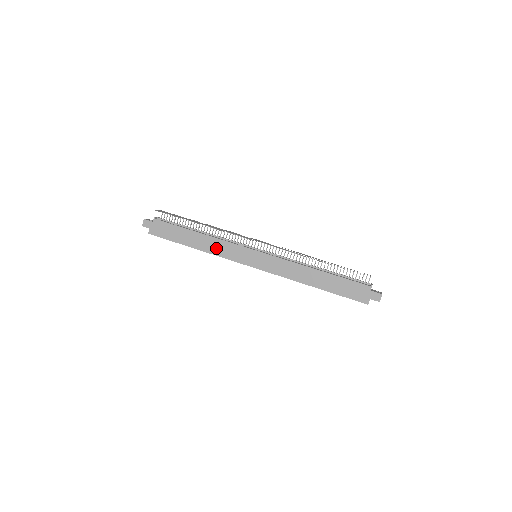
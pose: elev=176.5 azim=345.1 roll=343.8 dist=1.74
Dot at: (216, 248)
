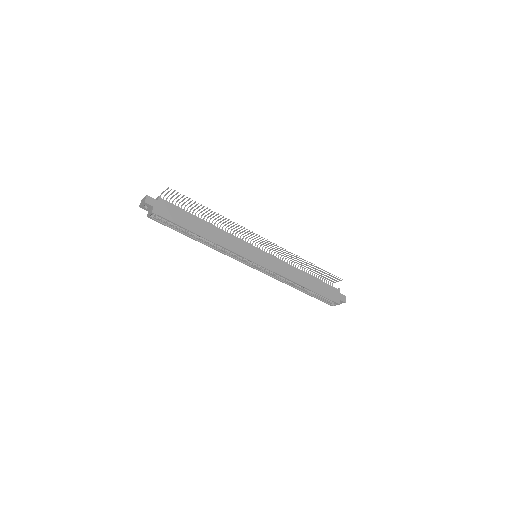
Dot at: (226, 241)
